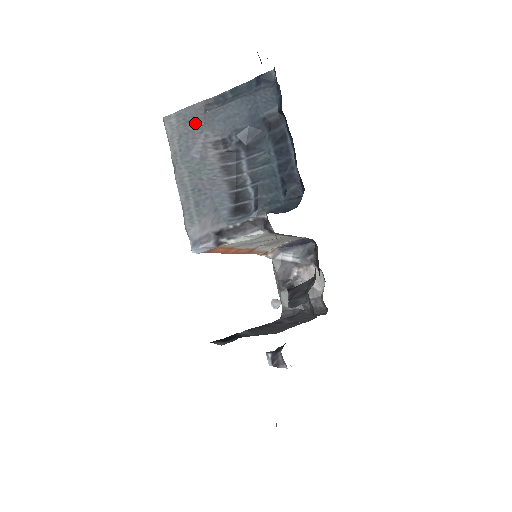
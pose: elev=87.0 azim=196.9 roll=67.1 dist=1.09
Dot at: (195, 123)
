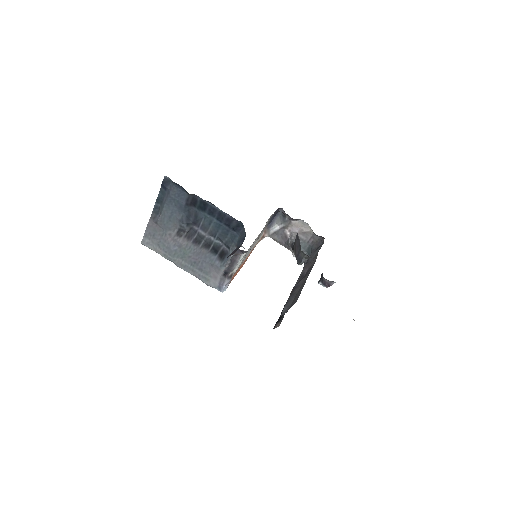
Dot at: (158, 233)
